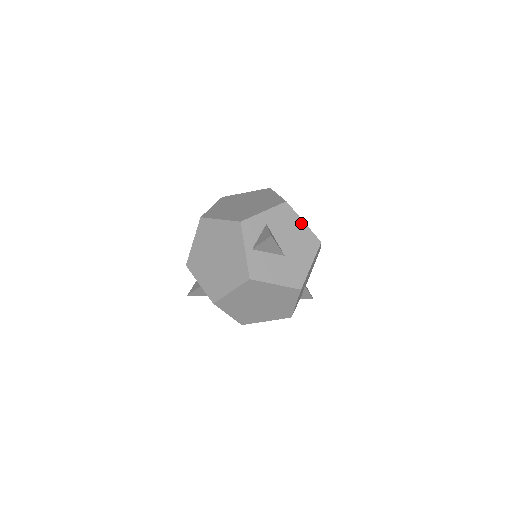
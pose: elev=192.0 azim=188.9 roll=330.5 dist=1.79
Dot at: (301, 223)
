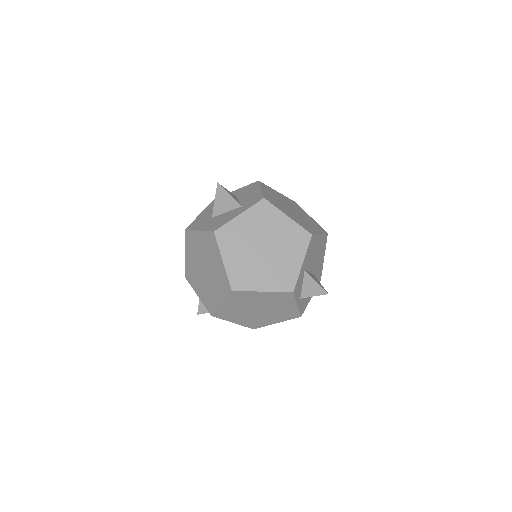
Dot at: (319, 238)
